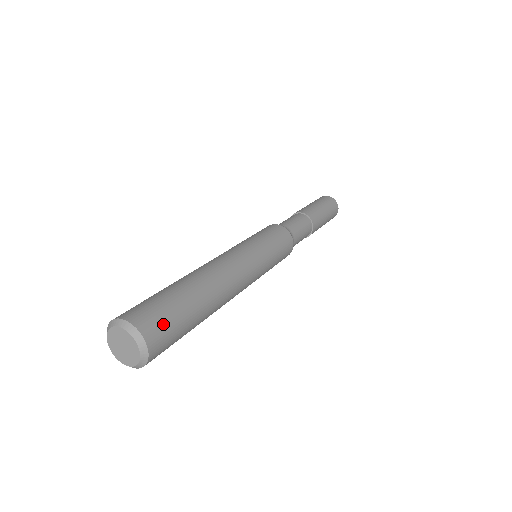
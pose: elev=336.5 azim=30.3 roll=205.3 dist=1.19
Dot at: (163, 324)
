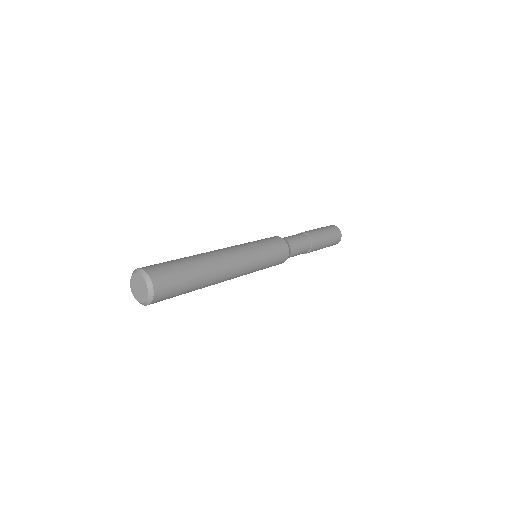
Dot at: (169, 283)
